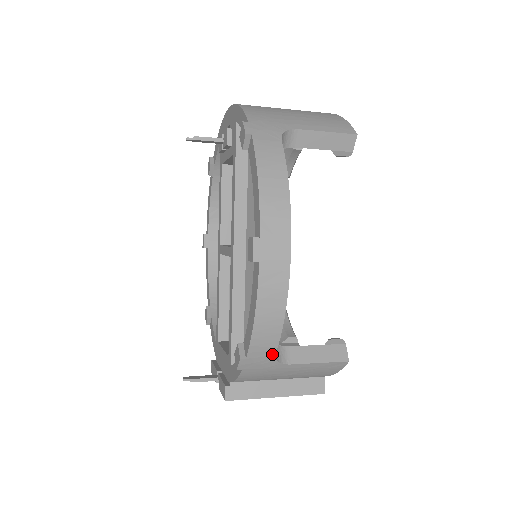
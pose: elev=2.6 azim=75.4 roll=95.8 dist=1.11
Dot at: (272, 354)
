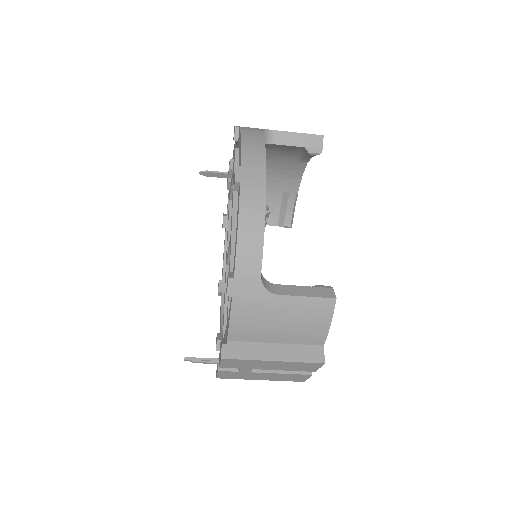
Dot at: (258, 274)
